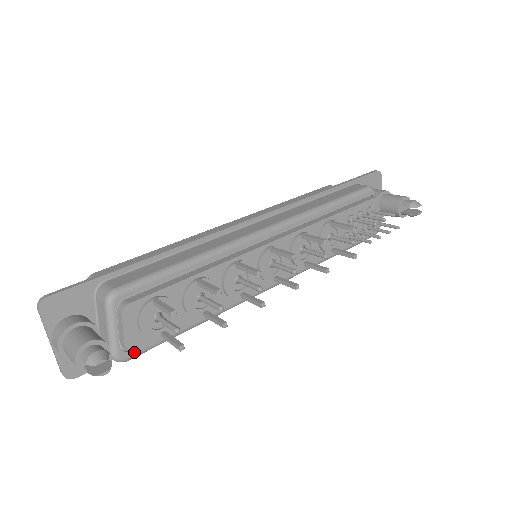
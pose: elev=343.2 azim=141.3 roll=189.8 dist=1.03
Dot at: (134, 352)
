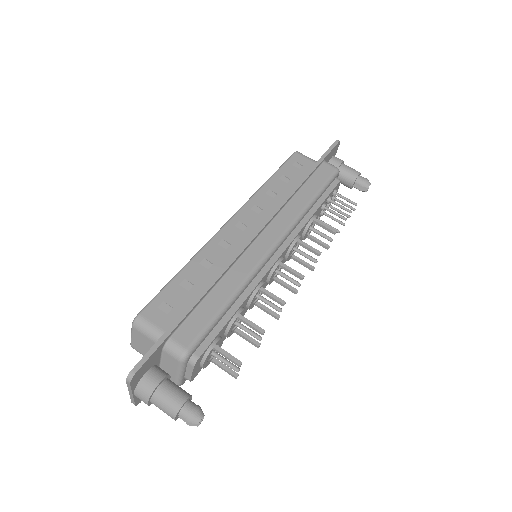
Dot at: occluded
